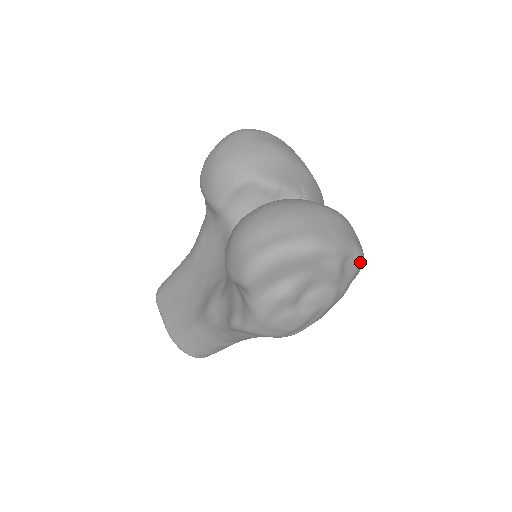
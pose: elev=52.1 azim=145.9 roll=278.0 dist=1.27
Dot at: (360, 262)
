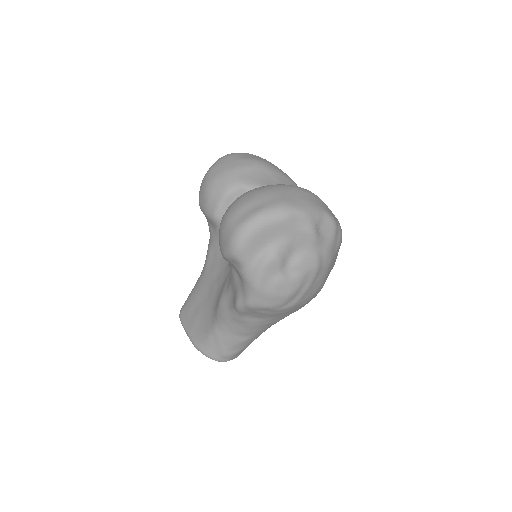
Dot at: (334, 227)
